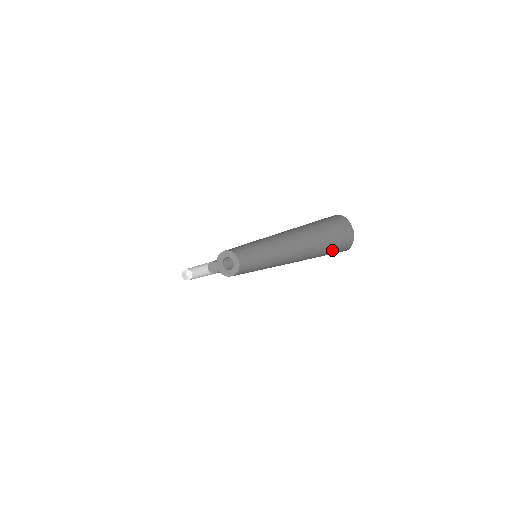
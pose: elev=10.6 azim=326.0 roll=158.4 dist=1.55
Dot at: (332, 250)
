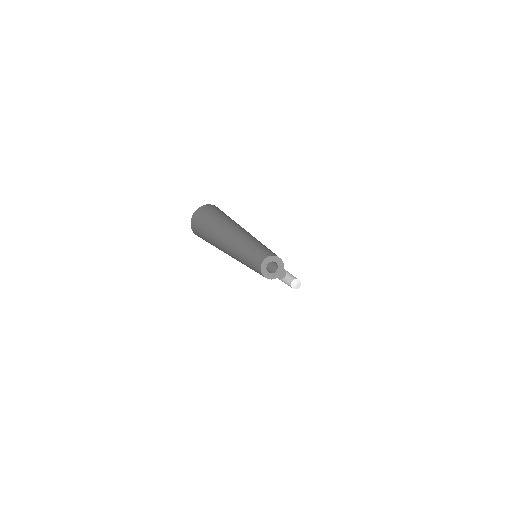
Dot at: occluded
